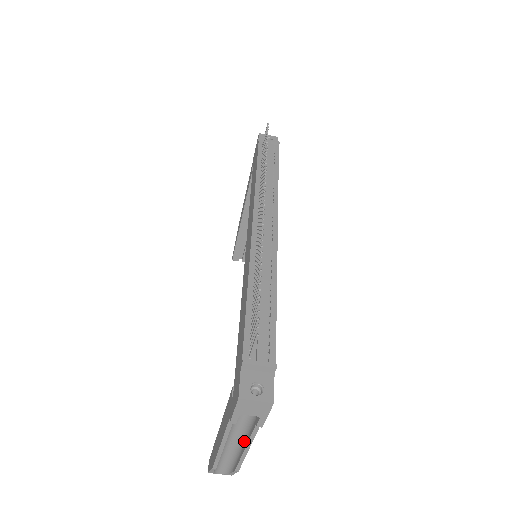
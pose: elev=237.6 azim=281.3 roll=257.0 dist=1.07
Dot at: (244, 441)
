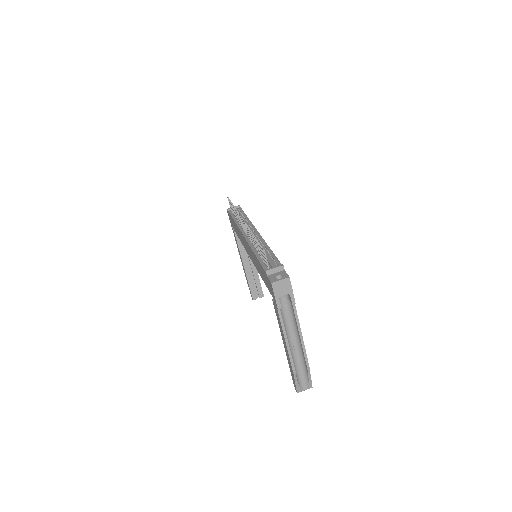
Dot at: (298, 335)
